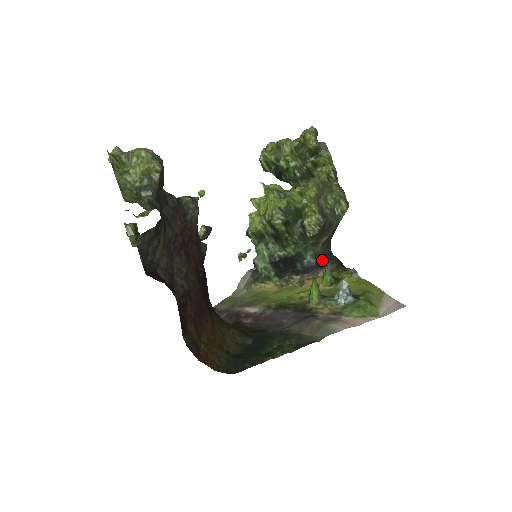
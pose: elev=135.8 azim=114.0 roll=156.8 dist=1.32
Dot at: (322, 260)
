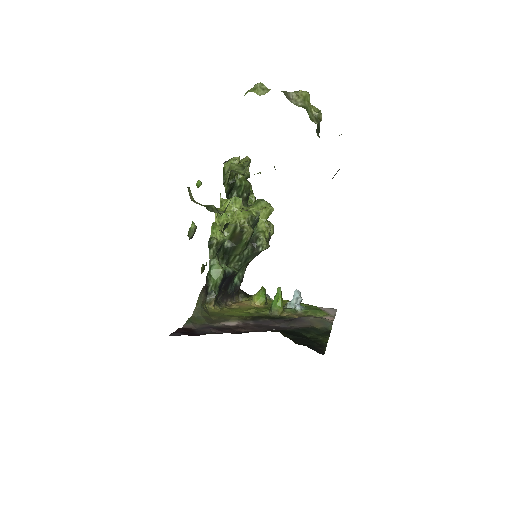
Dot at: (240, 285)
